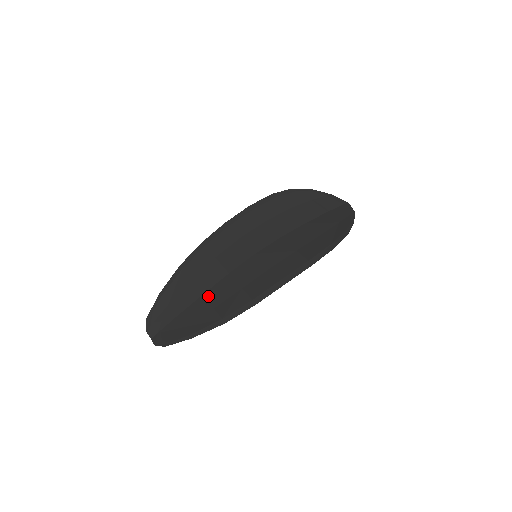
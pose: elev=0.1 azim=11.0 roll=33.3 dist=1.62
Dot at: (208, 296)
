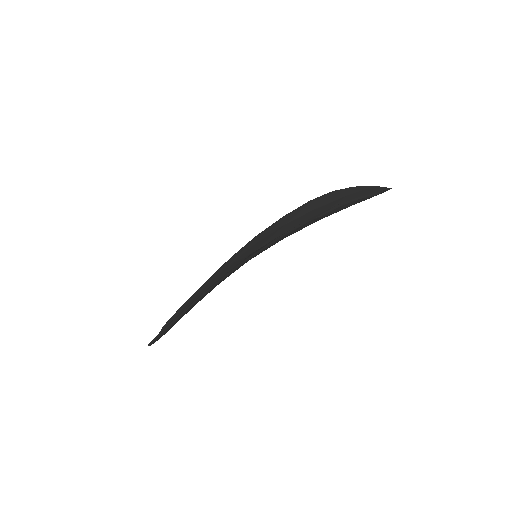
Dot at: occluded
